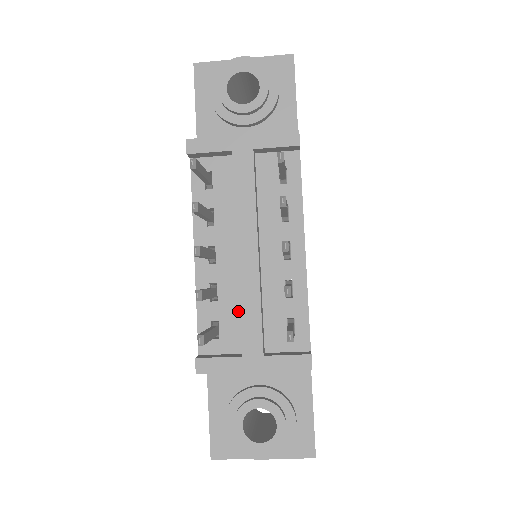
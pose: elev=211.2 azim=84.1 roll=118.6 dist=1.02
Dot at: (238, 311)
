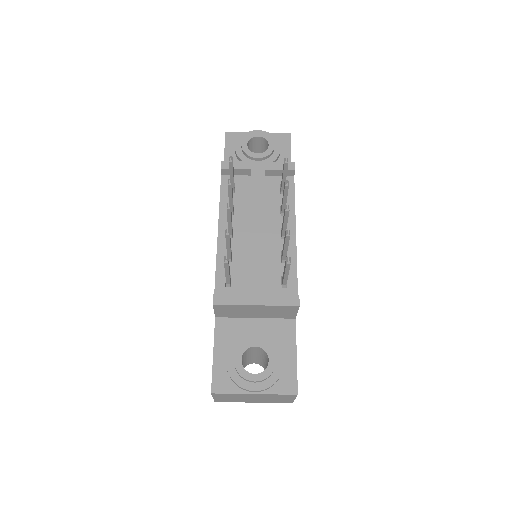
Dot at: (246, 269)
